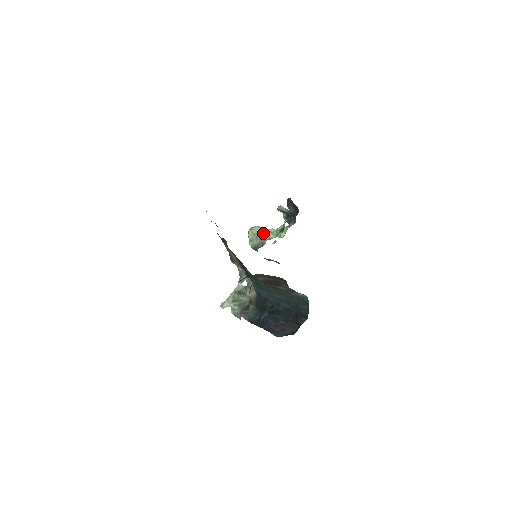
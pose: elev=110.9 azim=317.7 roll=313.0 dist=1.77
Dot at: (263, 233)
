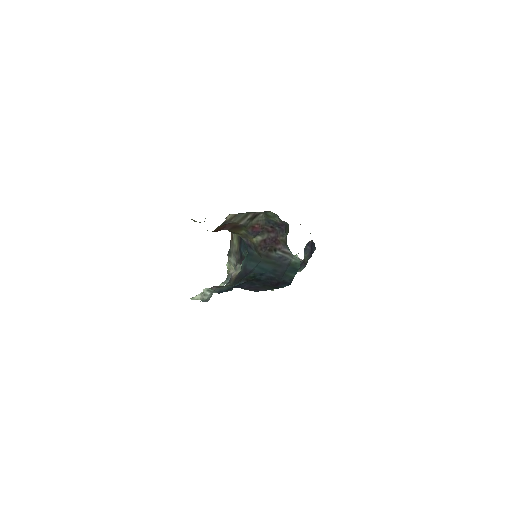
Dot at: occluded
